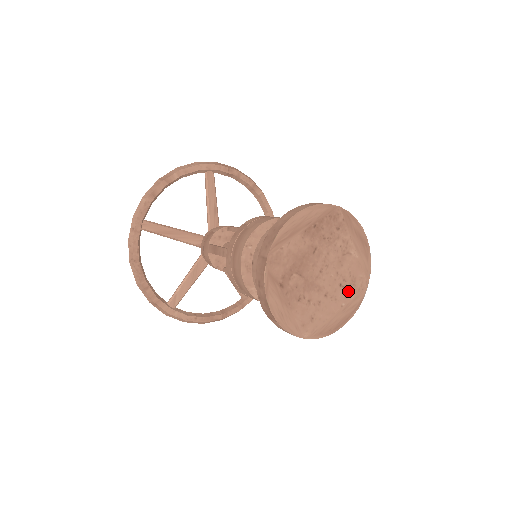
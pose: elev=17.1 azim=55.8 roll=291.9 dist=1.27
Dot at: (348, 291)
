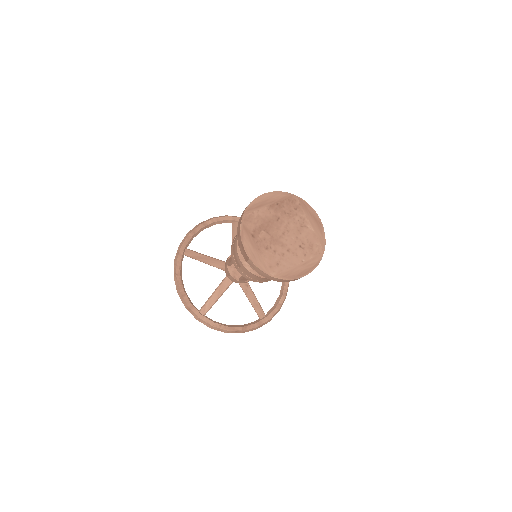
Dot at: (307, 252)
